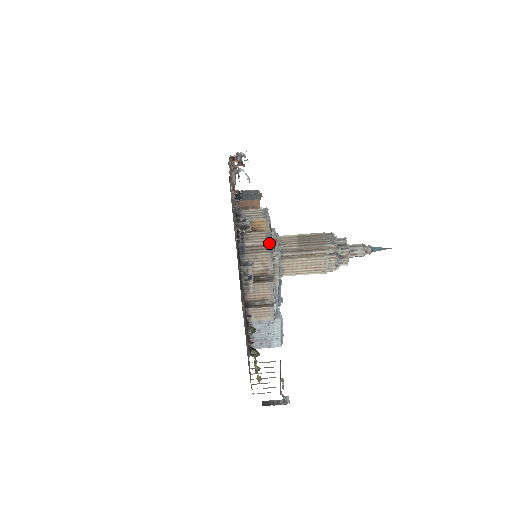
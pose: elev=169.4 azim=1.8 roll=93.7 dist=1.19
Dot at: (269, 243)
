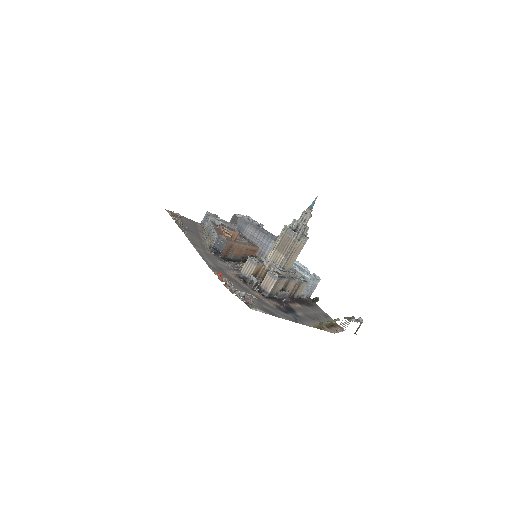
Dot at: (277, 280)
